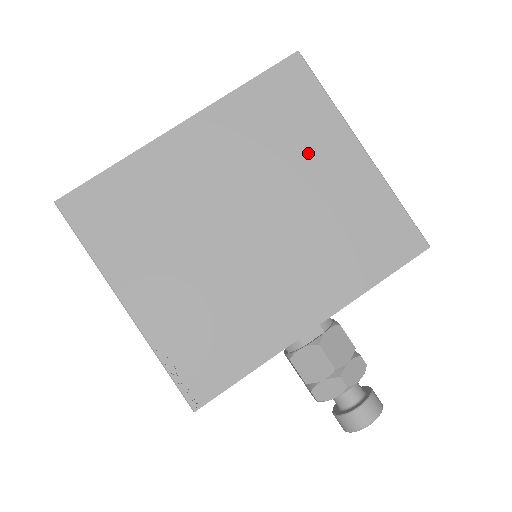
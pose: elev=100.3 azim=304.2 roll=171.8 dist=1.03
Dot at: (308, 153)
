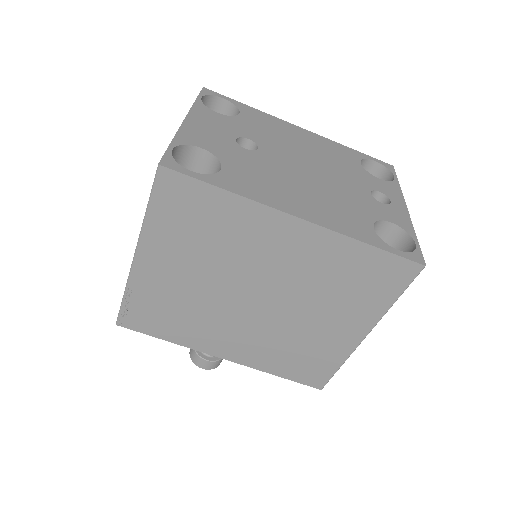
Dot at: (338, 308)
